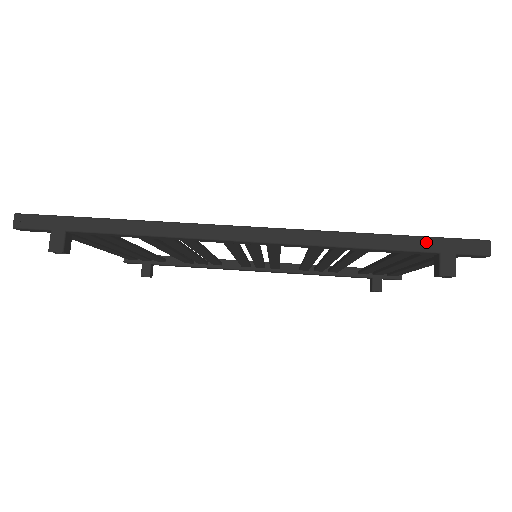
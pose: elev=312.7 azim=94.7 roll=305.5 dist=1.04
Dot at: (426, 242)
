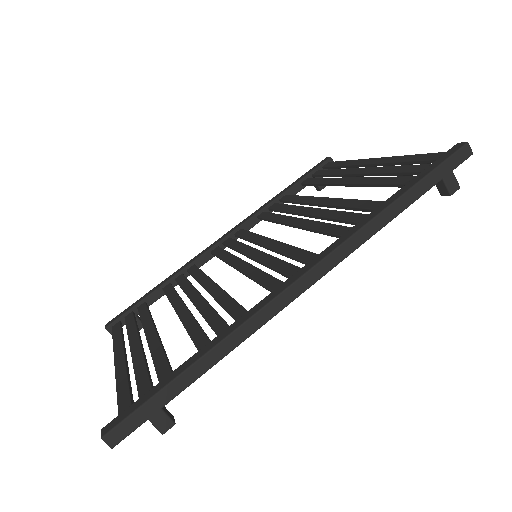
Dot at: (430, 179)
